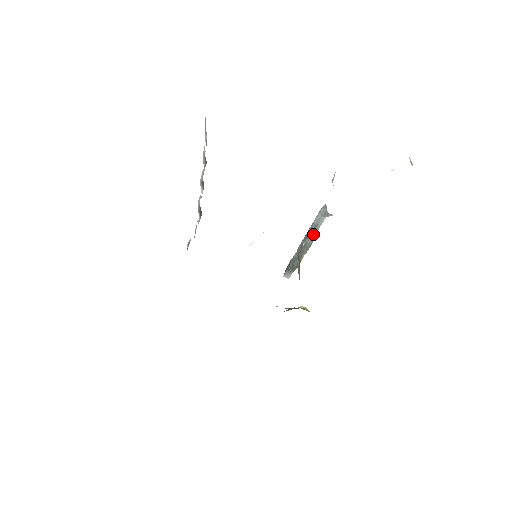
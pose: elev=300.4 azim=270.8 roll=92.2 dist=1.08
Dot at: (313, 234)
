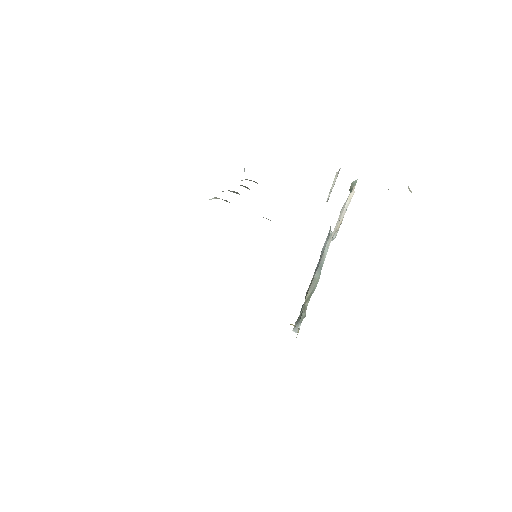
Dot at: (320, 266)
